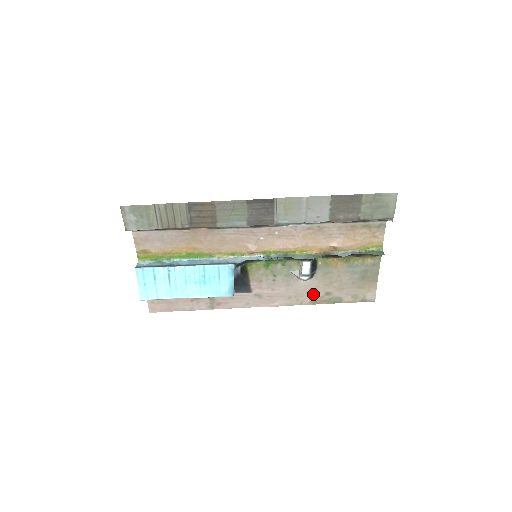
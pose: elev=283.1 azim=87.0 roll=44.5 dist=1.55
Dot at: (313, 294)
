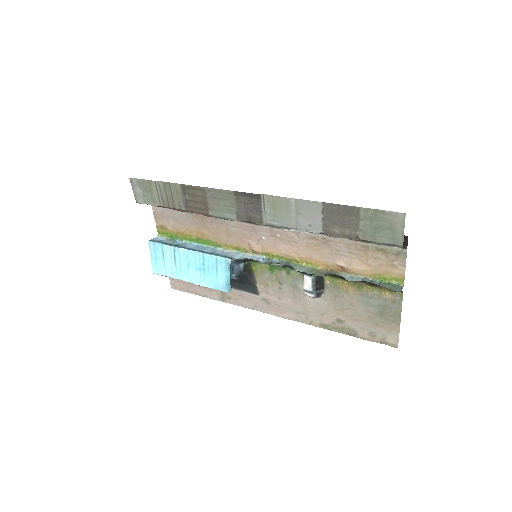
Dot at: (323, 316)
